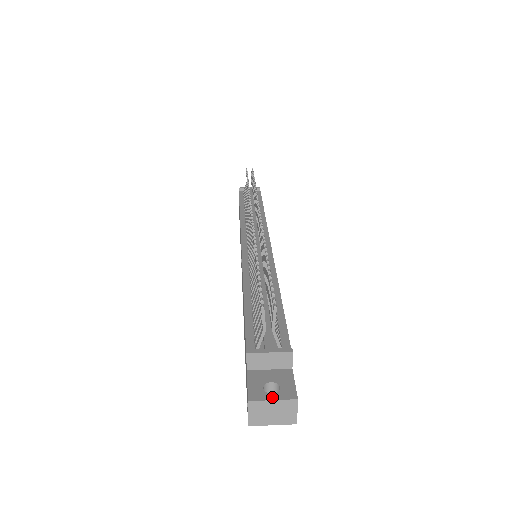
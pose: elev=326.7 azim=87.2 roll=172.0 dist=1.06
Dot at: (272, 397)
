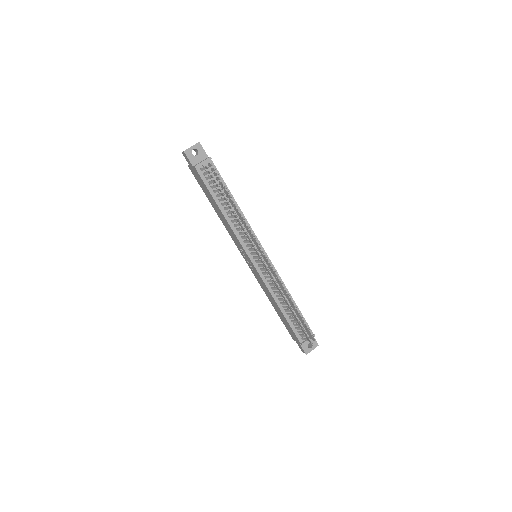
Dot at: (312, 349)
